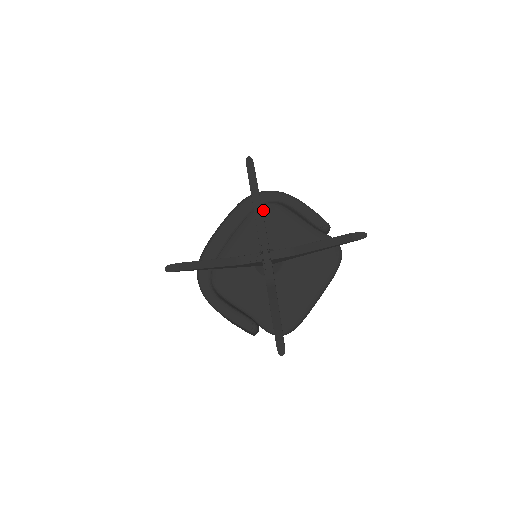
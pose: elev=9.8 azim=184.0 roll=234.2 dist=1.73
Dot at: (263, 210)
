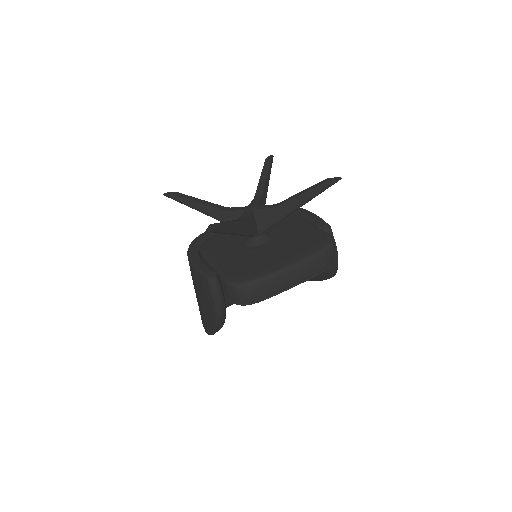
Dot at: occluded
